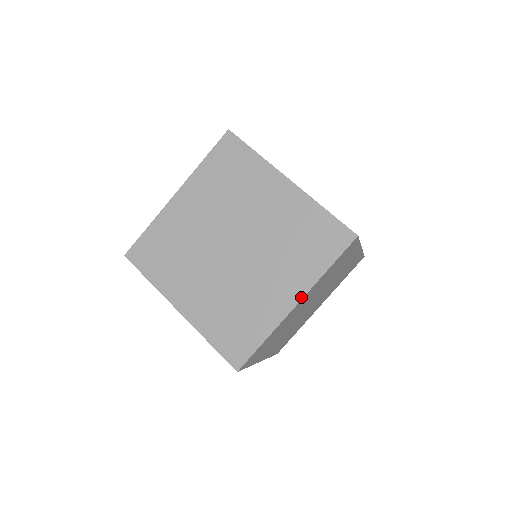
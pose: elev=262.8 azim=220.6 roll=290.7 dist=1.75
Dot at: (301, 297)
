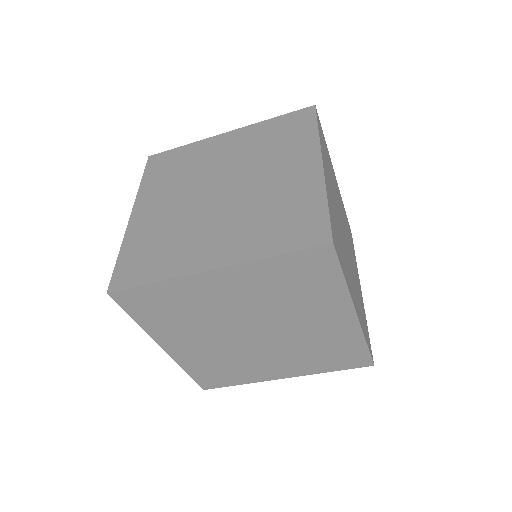
Dot at: occluded
